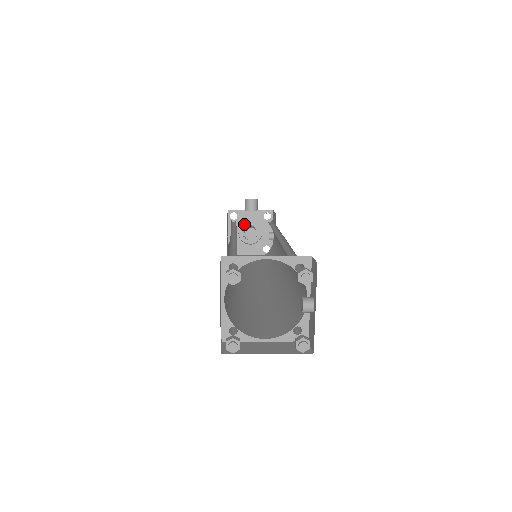
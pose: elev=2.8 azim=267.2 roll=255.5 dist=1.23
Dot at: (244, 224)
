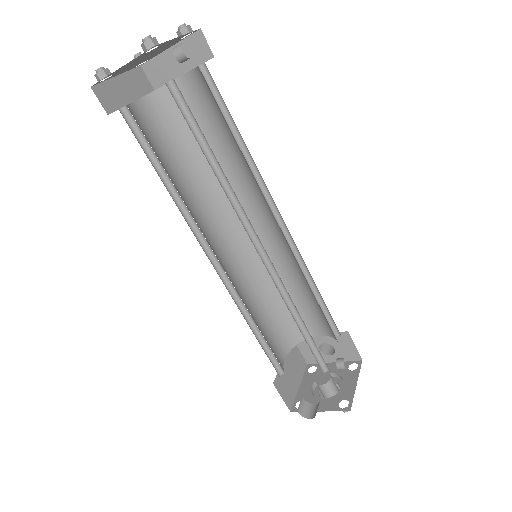
Dot at: occluded
